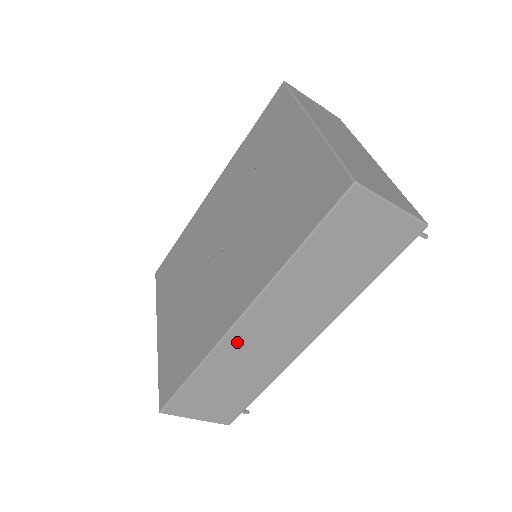
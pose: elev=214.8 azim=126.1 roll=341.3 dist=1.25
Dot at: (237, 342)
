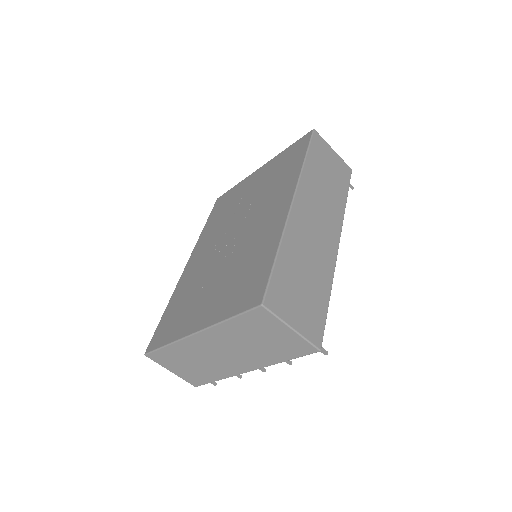
Dot at: (297, 224)
